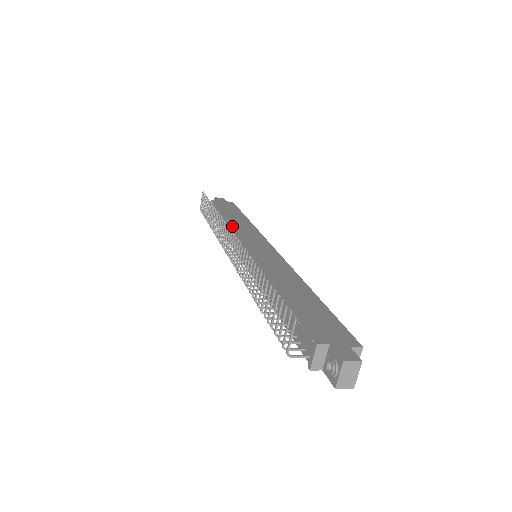
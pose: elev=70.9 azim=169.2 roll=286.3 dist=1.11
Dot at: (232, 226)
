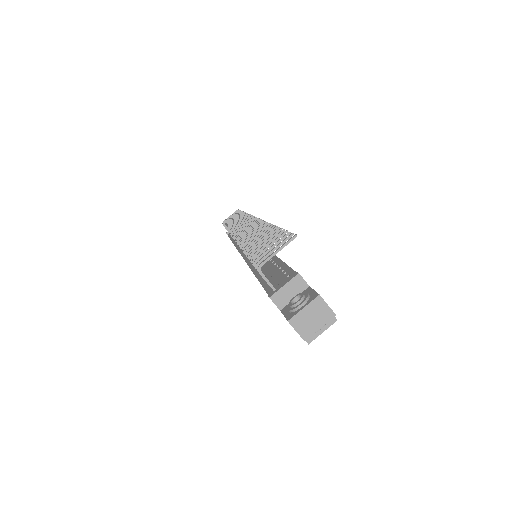
Dot at: occluded
